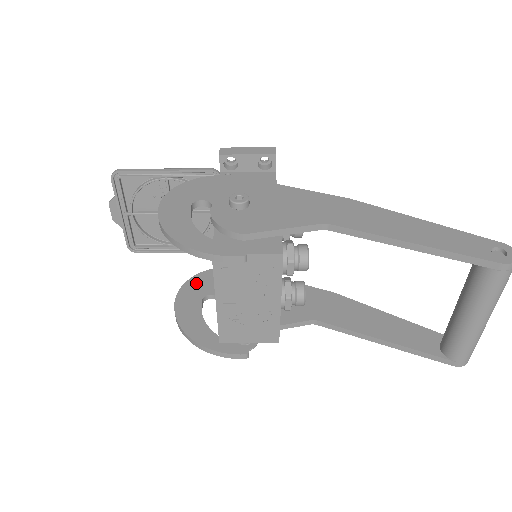
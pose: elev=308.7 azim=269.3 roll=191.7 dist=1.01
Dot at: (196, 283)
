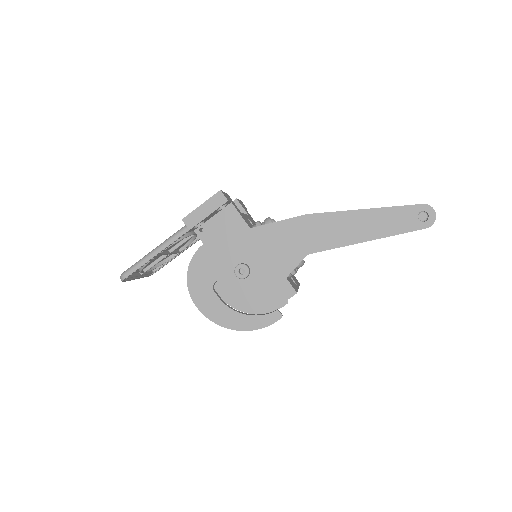
Dot at: occluded
